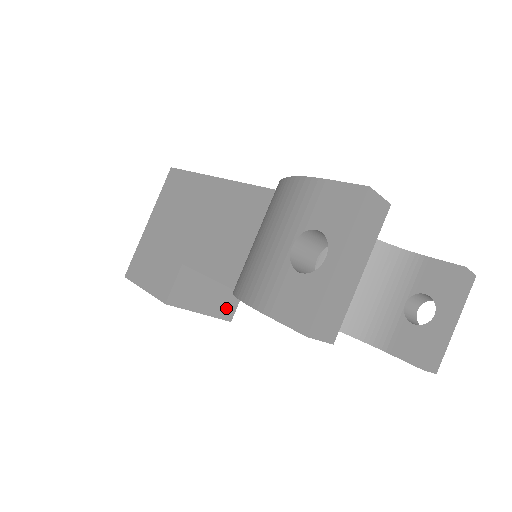
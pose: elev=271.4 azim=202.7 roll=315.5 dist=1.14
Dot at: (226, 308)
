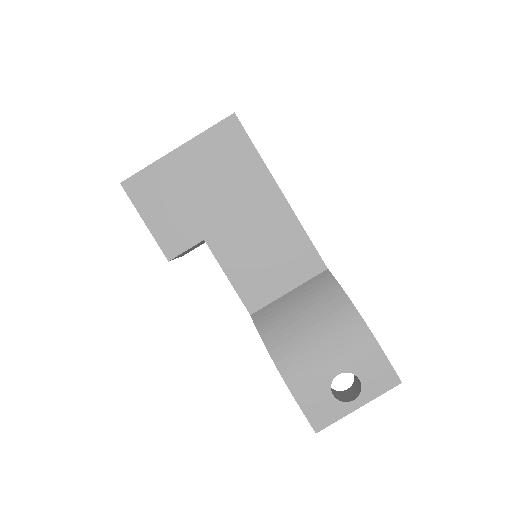
Dot at: occluded
